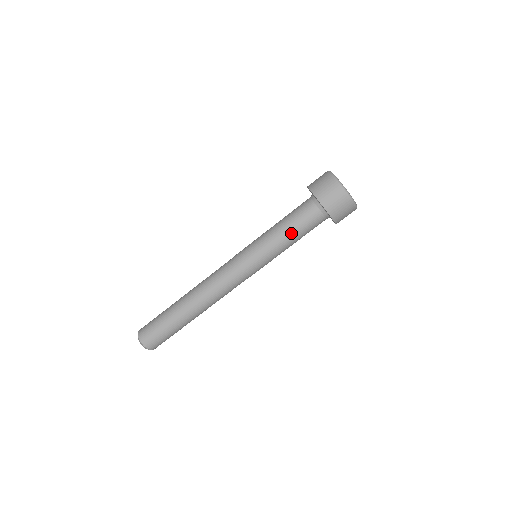
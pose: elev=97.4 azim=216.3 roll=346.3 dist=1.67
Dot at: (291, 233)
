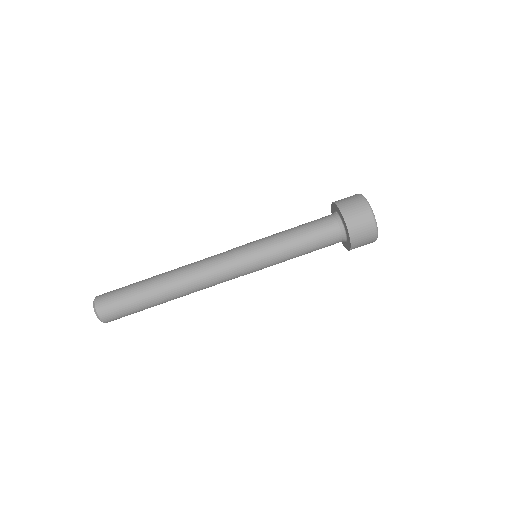
Dot at: (305, 252)
